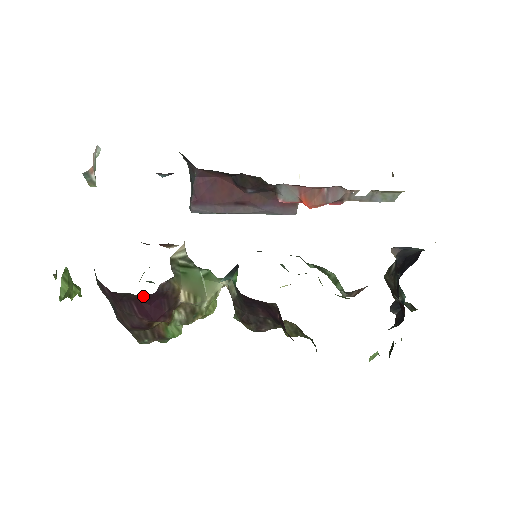
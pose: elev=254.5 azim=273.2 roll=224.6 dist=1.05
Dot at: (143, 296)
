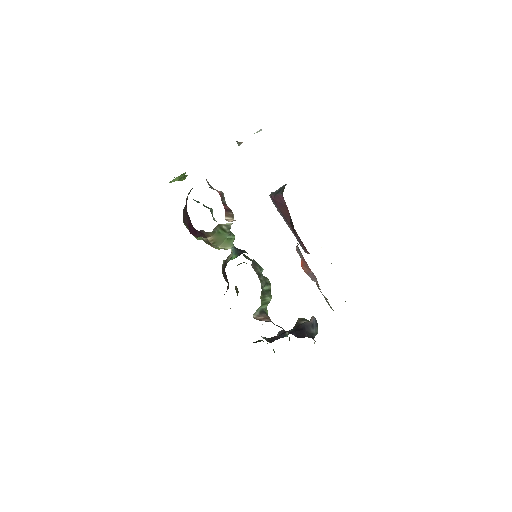
Dot at: occluded
